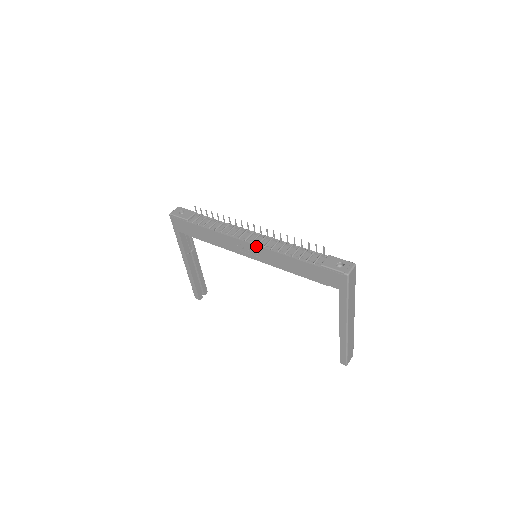
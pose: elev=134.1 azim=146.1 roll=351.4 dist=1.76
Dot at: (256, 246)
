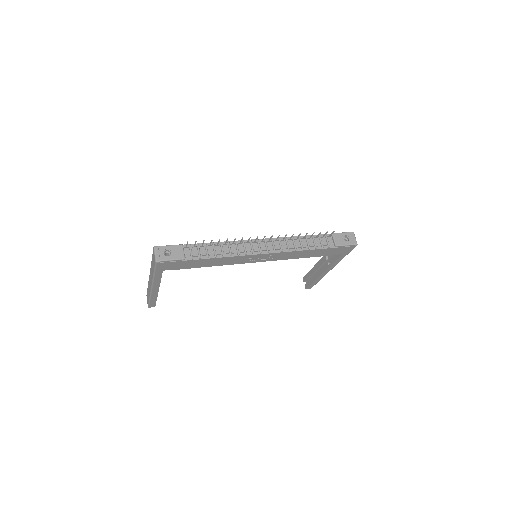
Dot at: (273, 253)
